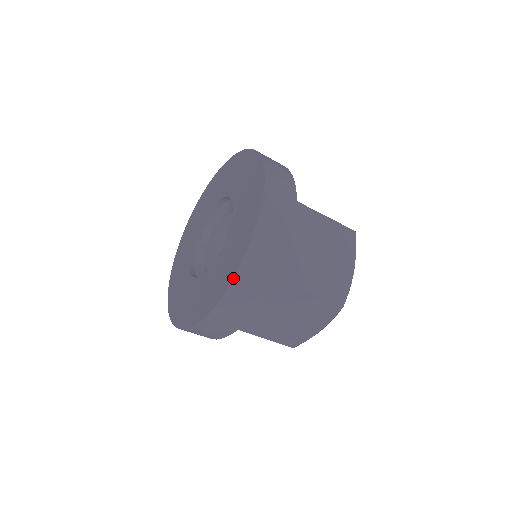
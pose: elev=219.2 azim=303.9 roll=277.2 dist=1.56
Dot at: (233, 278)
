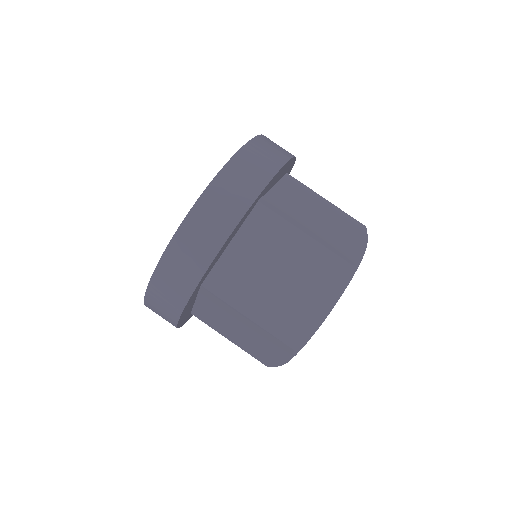
Dot at: occluded
